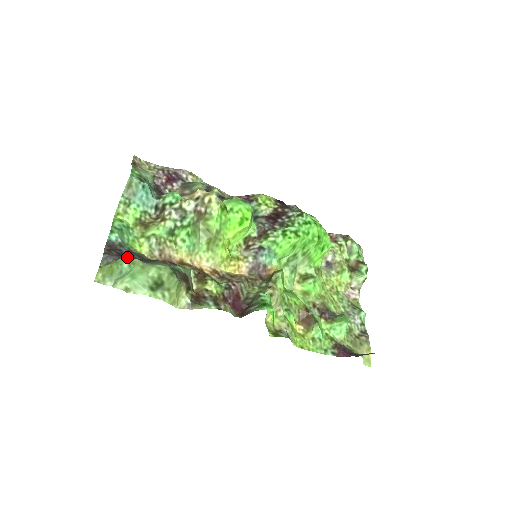
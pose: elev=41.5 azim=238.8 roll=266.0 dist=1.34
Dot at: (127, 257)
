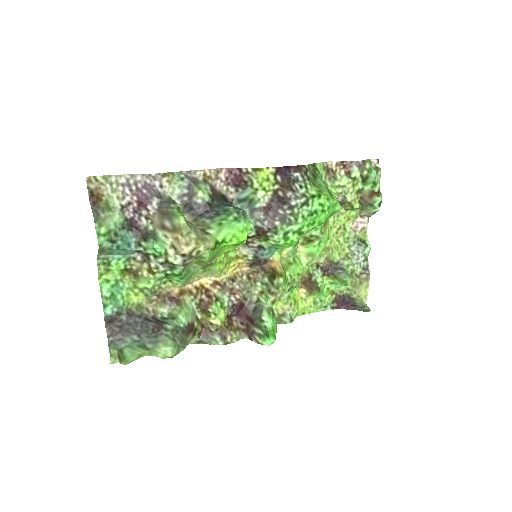
Dot at: (133, 354)
